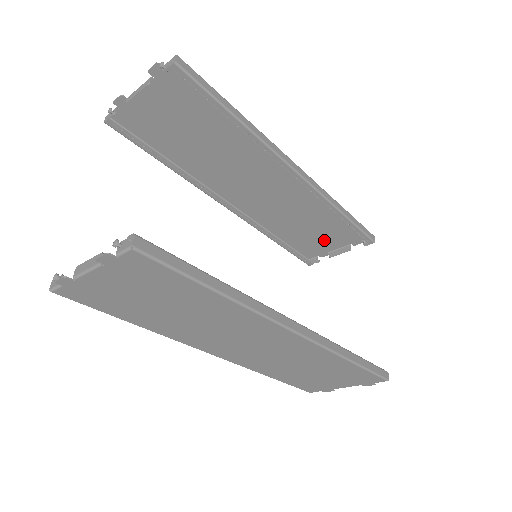
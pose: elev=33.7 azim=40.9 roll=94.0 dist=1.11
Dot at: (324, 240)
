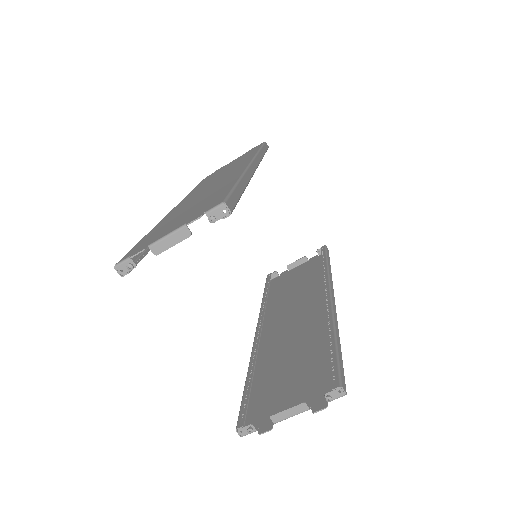
Dot at: occluded
